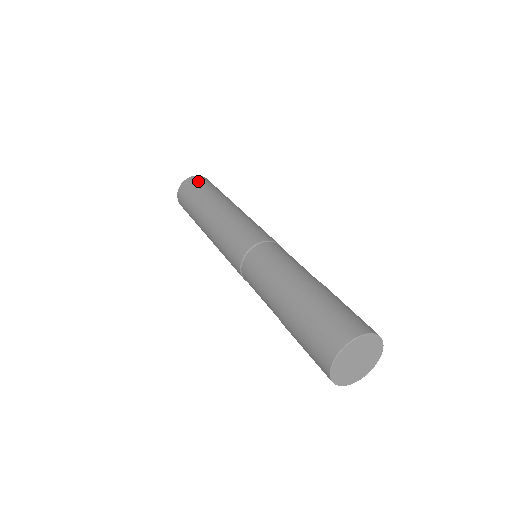
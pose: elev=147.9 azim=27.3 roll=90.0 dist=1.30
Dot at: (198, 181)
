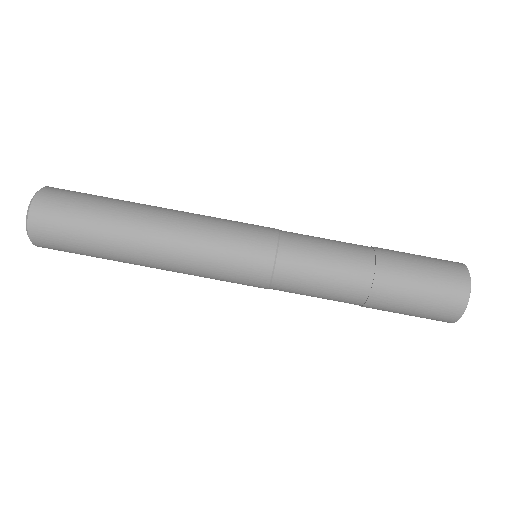
Dot at: (53, 240)
